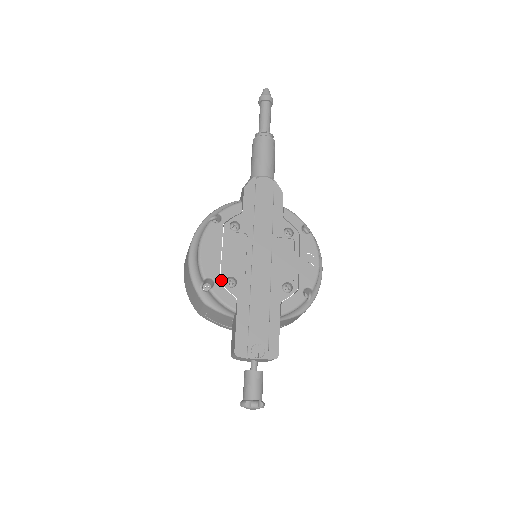
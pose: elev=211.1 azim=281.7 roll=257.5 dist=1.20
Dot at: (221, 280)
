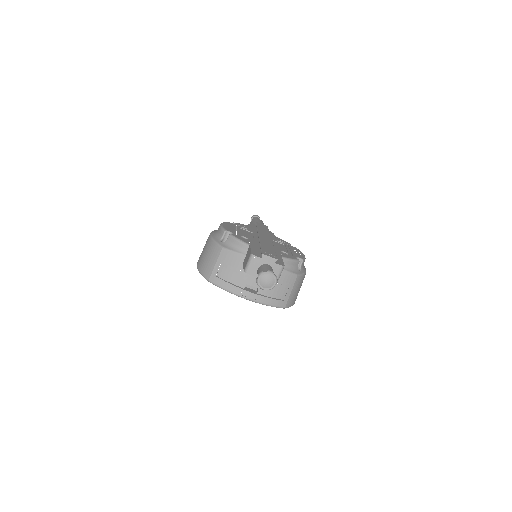
Dot at: (237, 235)
